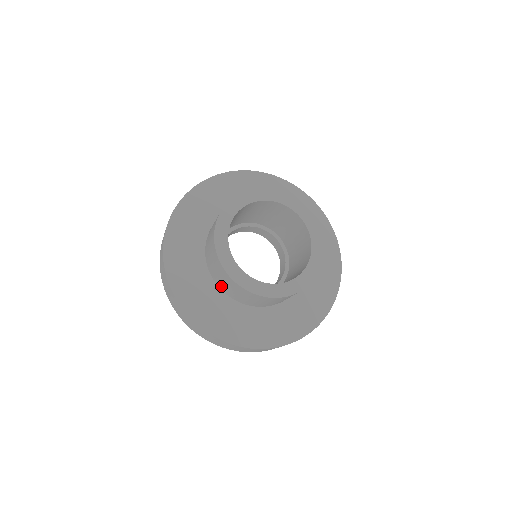
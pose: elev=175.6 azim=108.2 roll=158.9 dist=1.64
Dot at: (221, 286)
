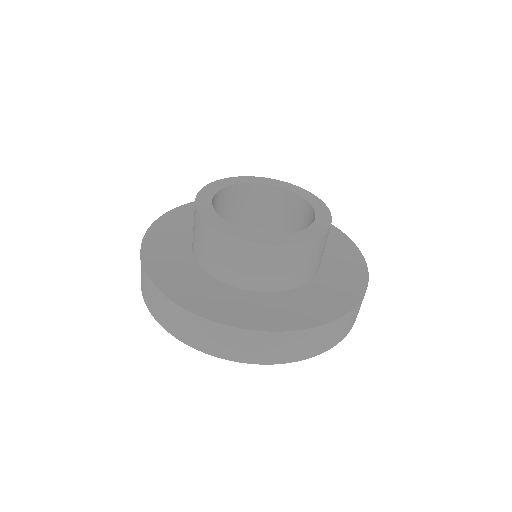
Dot at: (224, 275)
